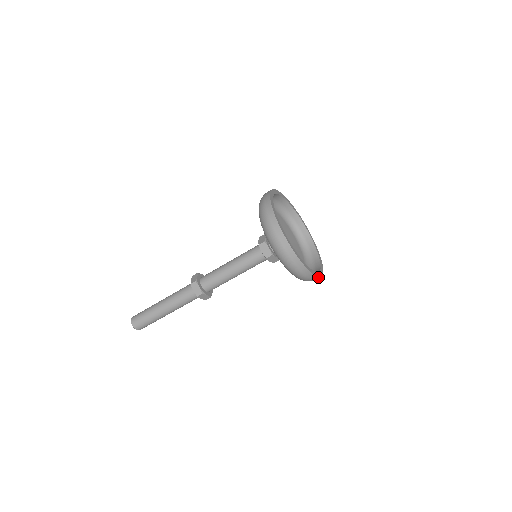
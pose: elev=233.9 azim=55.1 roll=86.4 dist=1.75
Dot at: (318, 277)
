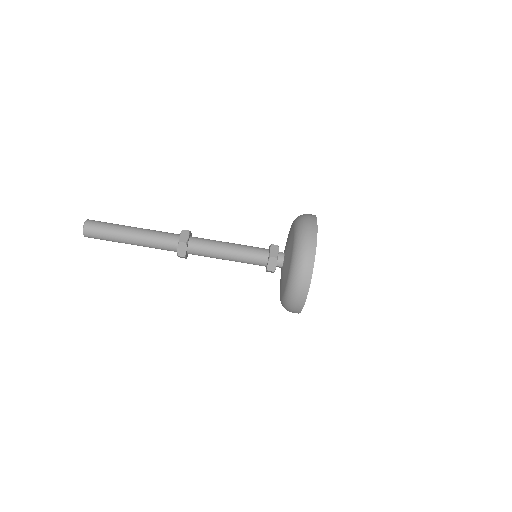
Dot at: (305, 299)
